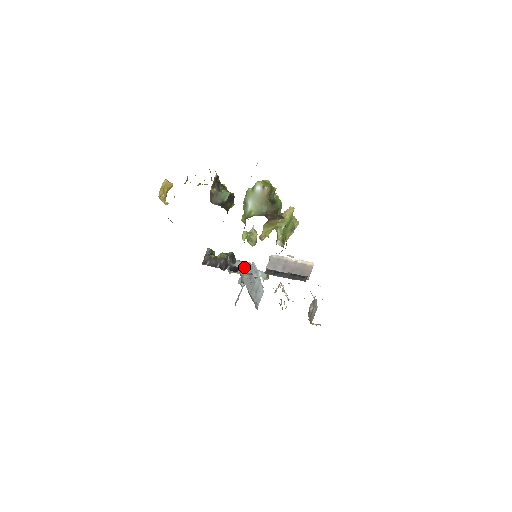
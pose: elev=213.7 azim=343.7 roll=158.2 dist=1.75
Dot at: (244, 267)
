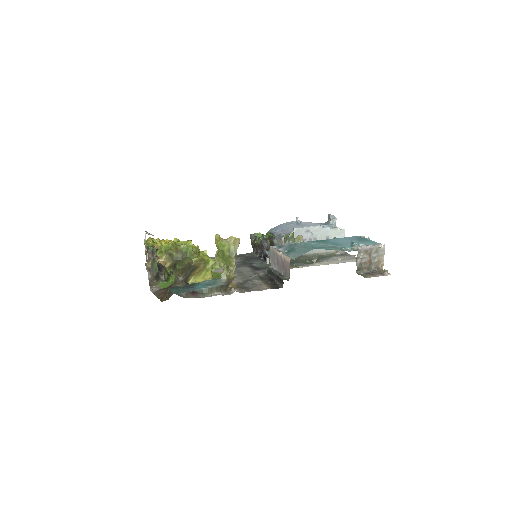
Dot at: (282, 243)
